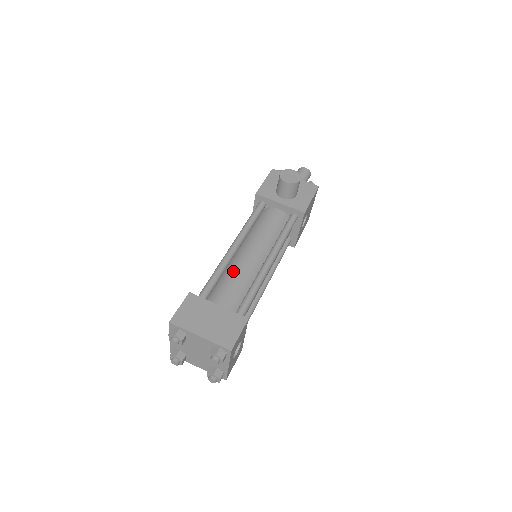
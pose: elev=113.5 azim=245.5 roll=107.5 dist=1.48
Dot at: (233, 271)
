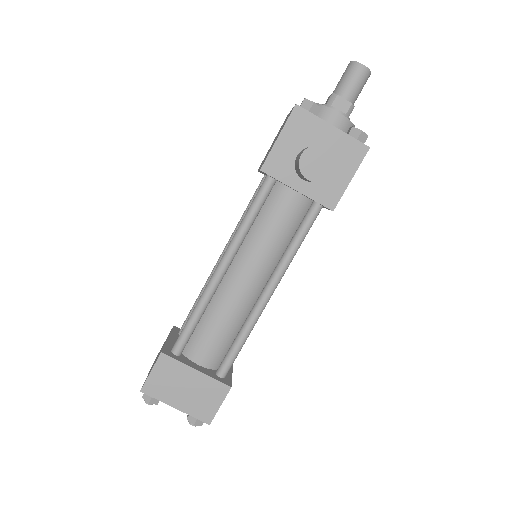
Dot at: (219, 307)
